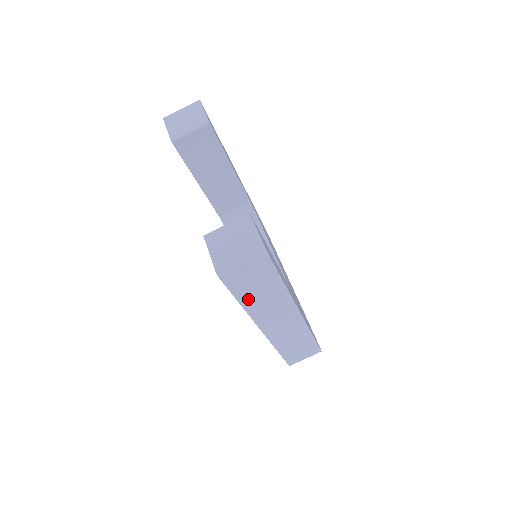
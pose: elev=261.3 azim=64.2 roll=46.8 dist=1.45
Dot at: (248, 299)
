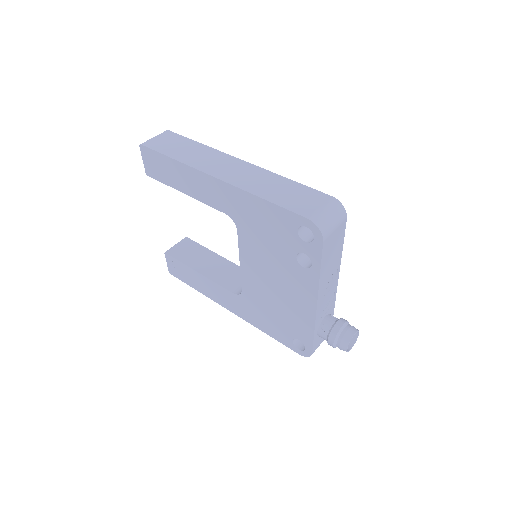
Dot at: (176, 155)
